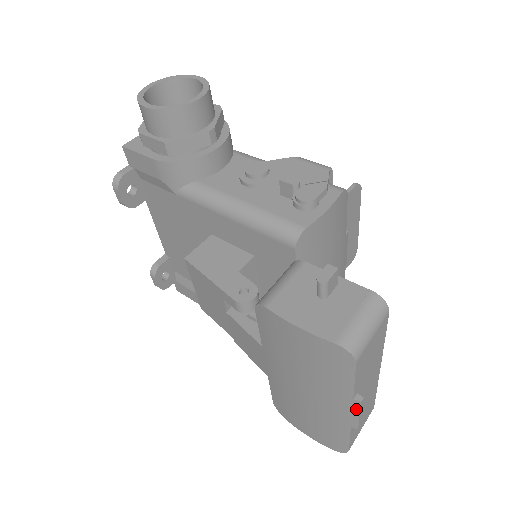
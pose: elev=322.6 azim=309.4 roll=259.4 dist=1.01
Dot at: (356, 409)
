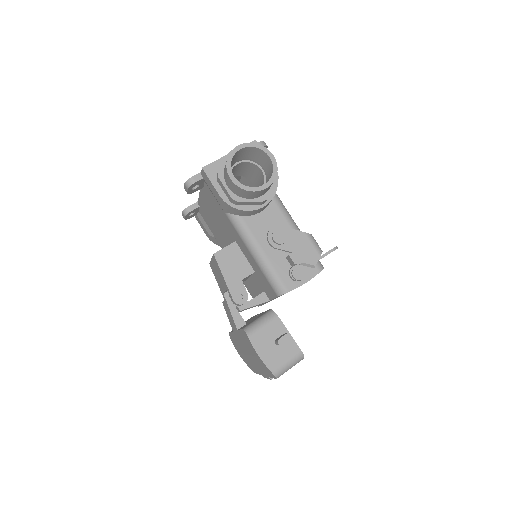
Dot at: (268, 378)
